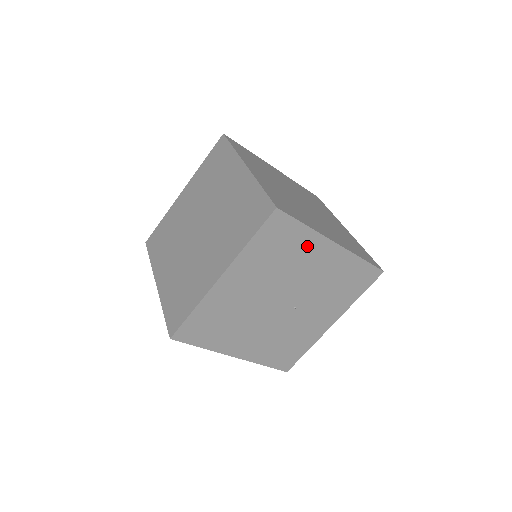
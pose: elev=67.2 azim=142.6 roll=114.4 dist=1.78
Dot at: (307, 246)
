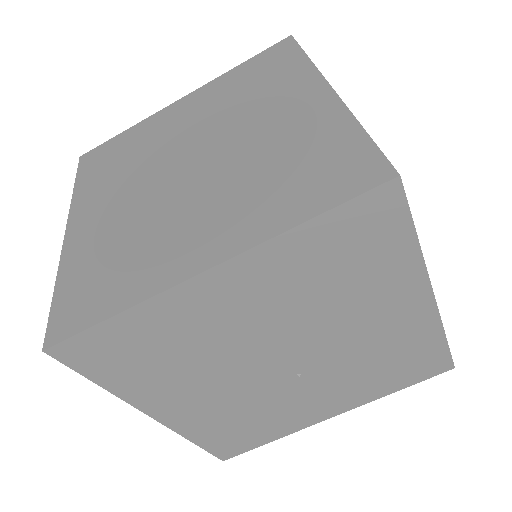
Dot at: (390, 280)
